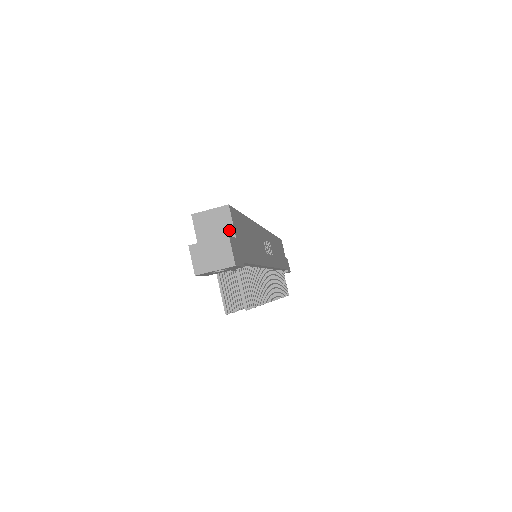
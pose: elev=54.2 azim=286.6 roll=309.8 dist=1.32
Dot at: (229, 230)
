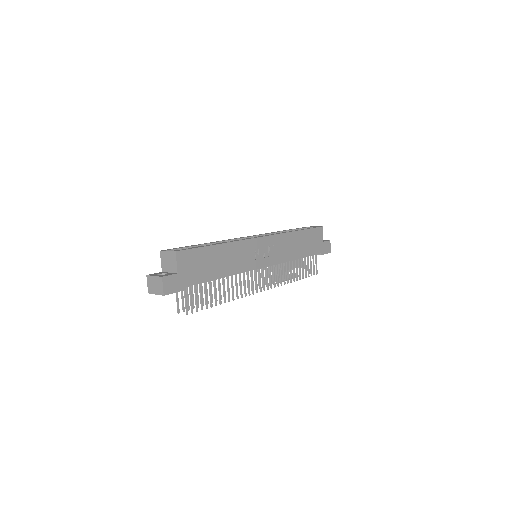
Dot at: (175, 267)
